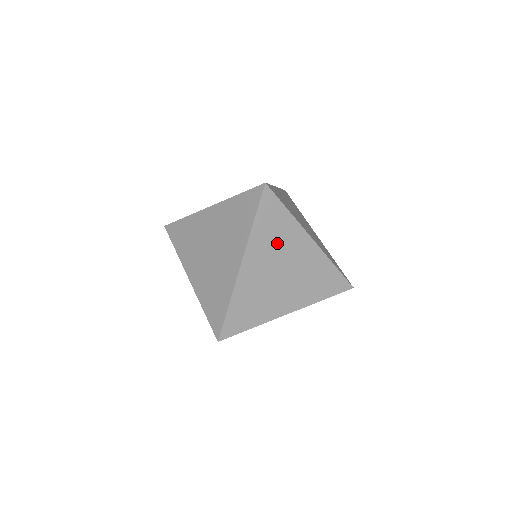
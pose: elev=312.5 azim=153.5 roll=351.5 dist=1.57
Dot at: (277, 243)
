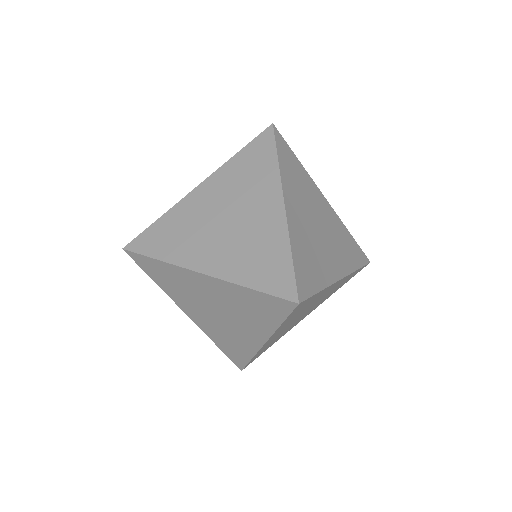
Dot at: (244, 184)
